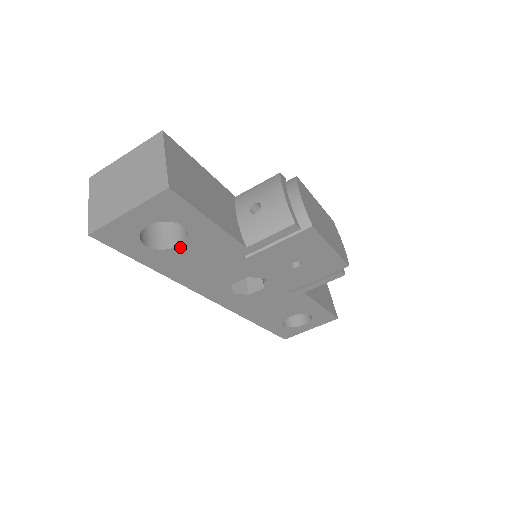
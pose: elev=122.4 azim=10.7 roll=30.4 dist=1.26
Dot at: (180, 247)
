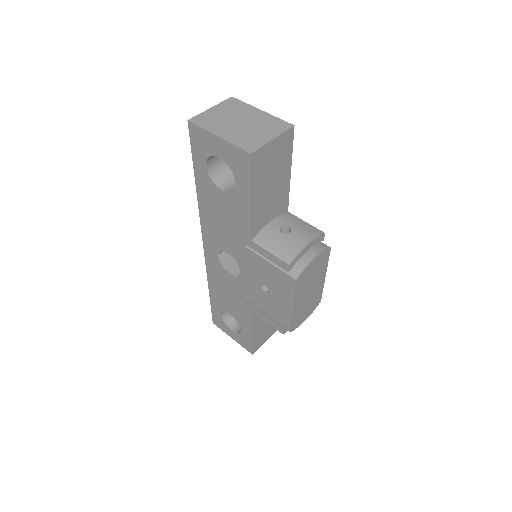
Dot at: (221, 191)
